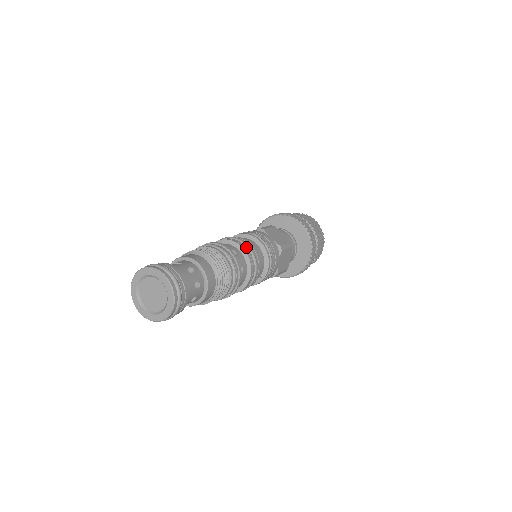
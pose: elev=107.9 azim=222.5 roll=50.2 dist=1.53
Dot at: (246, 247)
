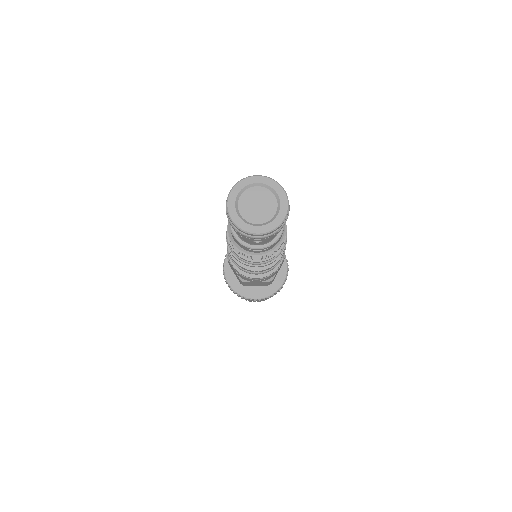
Dot at: occluded
